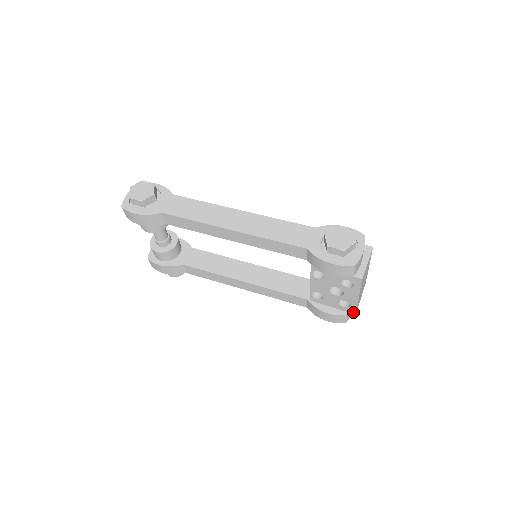
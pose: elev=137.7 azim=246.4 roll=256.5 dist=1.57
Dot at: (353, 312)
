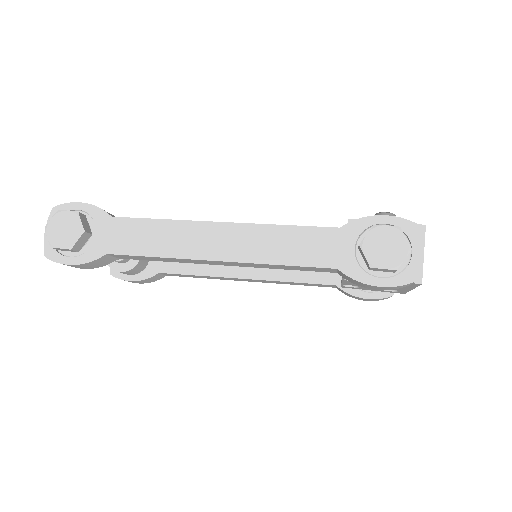
Dot at: (401, 293)
